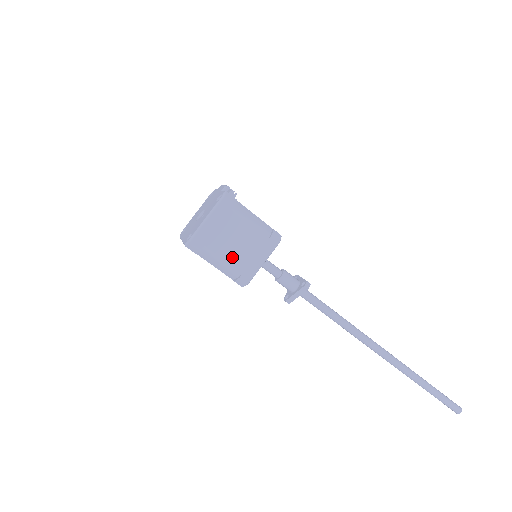
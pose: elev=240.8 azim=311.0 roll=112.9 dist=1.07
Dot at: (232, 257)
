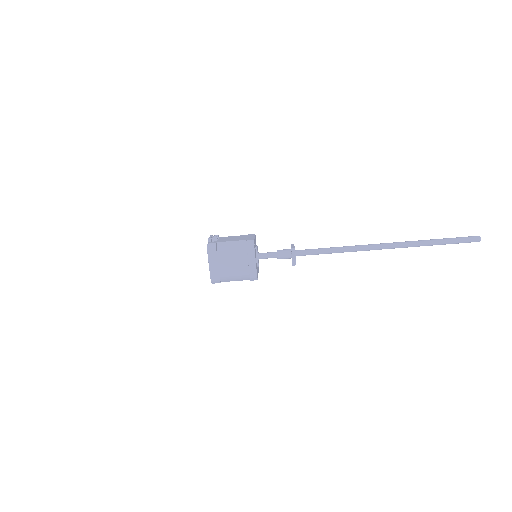
Dot at: (237, 272)
